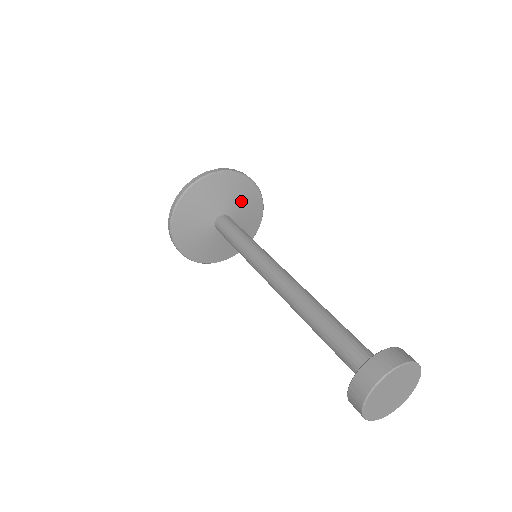
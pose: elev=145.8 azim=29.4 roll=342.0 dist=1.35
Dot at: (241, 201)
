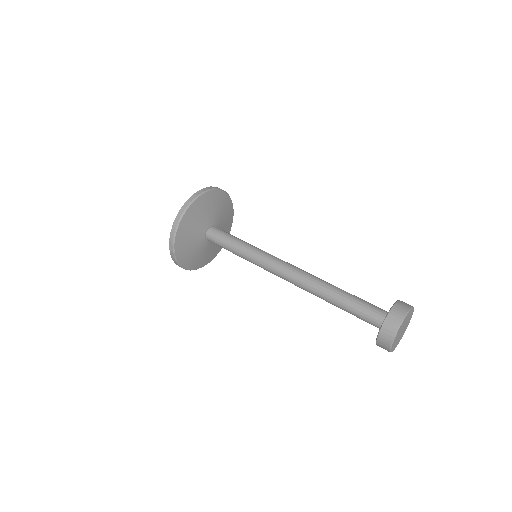
Dot at: (218, 210)
